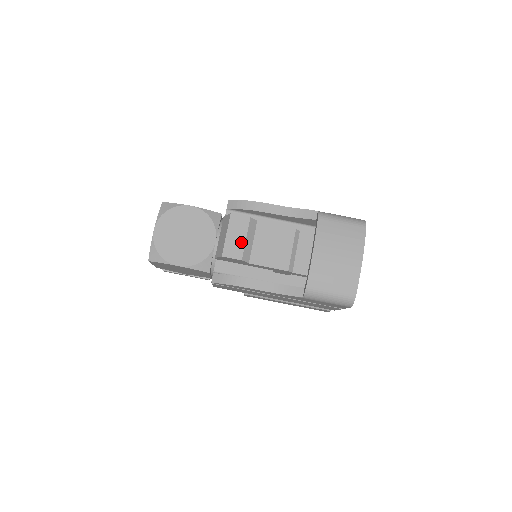
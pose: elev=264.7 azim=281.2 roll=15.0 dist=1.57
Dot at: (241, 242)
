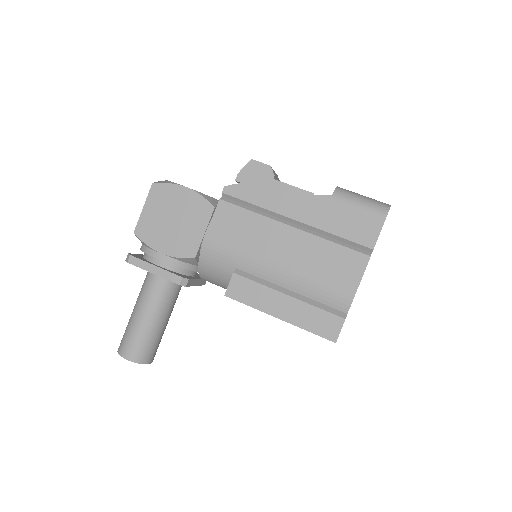
Dot at: occluded
